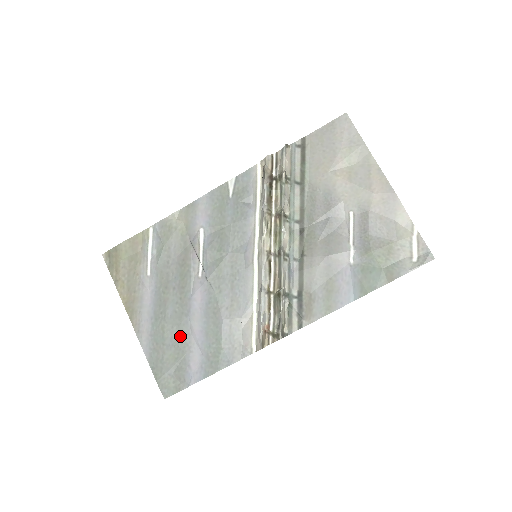
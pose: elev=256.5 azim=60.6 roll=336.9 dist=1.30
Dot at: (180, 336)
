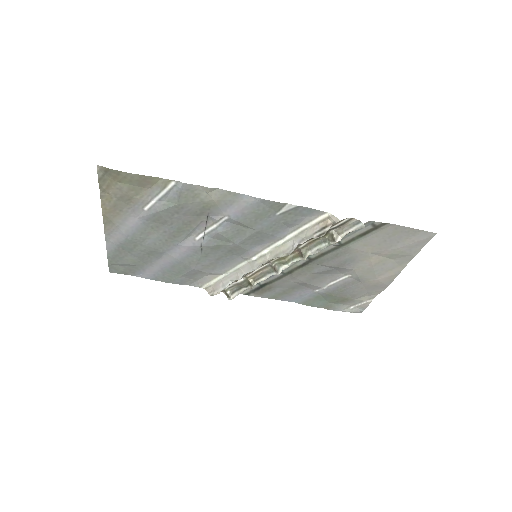
Dot at: (148, 256)
